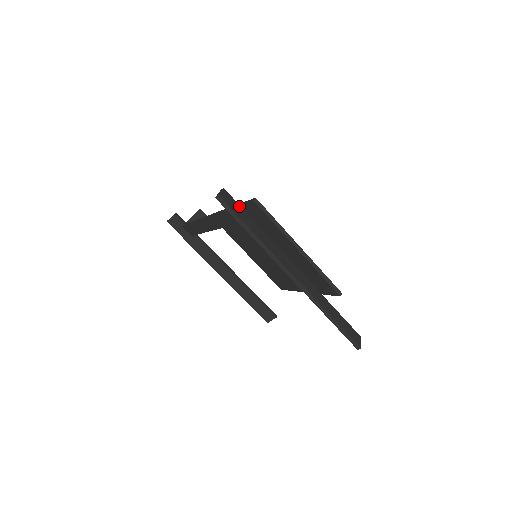
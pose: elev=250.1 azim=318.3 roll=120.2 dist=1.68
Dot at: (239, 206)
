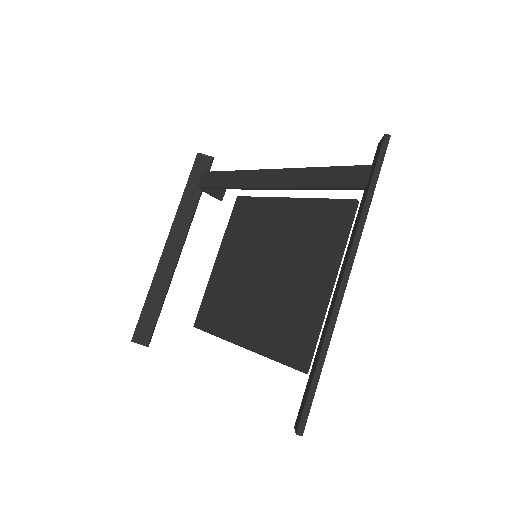
Dot at: occluded
